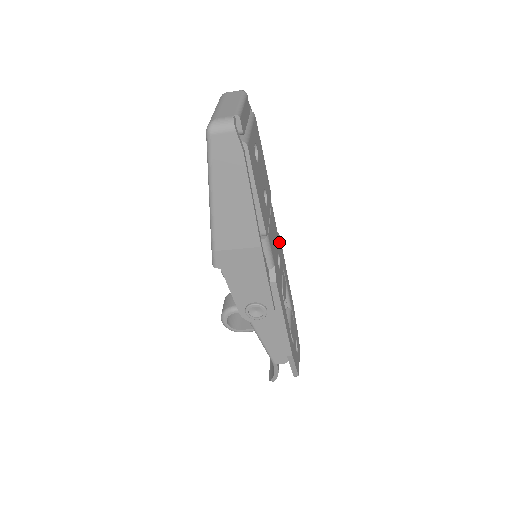
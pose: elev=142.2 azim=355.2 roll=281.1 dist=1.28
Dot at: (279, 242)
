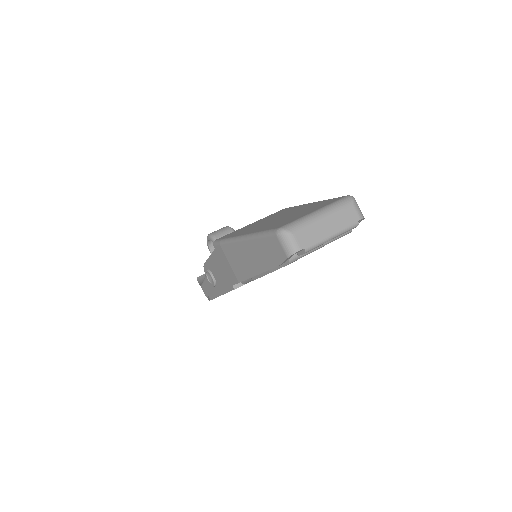
Dot at: occluded
